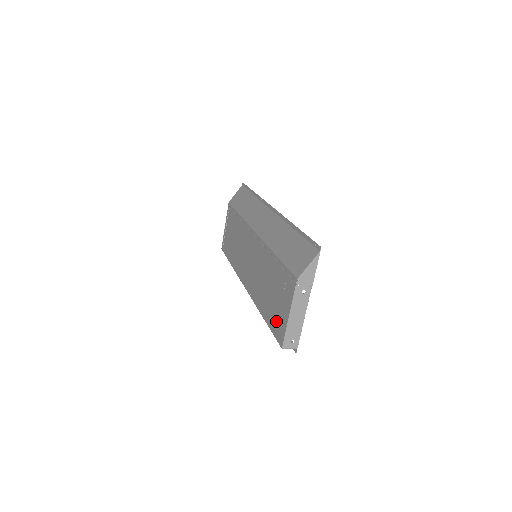
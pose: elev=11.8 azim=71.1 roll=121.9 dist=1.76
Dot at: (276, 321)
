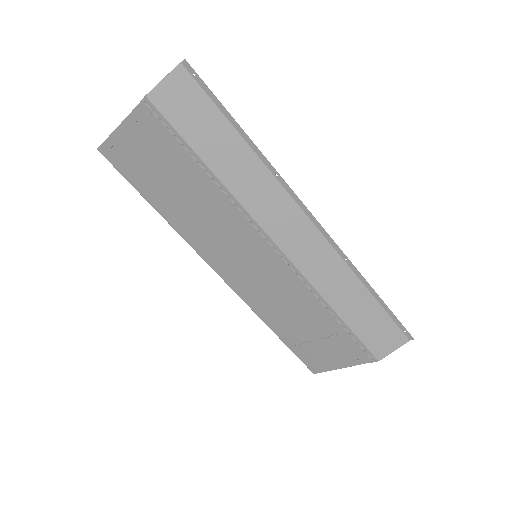
Dot at: (311, 355)
